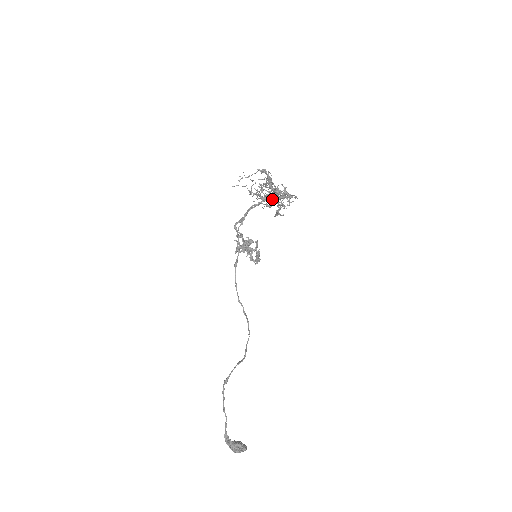
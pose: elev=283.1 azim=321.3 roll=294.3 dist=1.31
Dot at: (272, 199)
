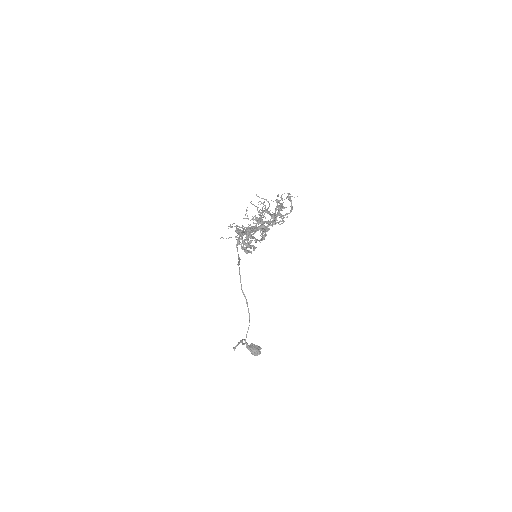
Dot at: occluded
